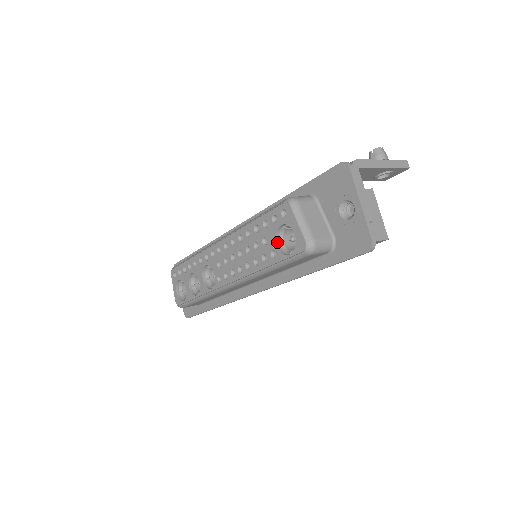
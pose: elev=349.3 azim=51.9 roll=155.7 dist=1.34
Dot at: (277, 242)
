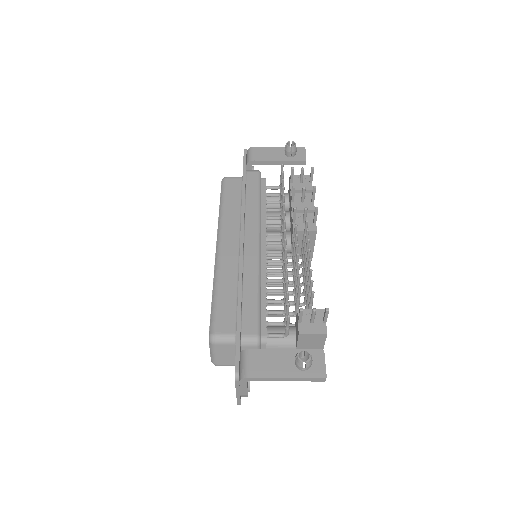
Dot at: occluded
